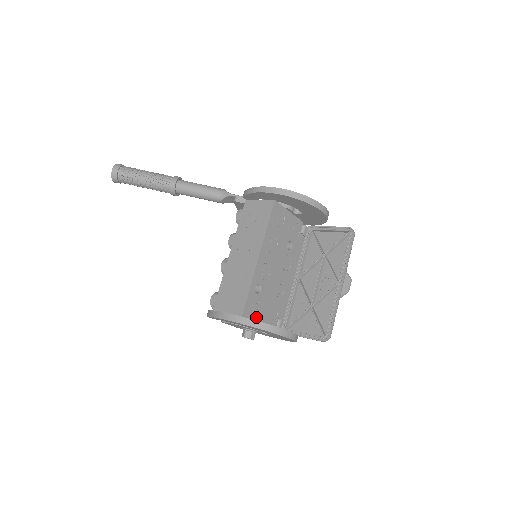
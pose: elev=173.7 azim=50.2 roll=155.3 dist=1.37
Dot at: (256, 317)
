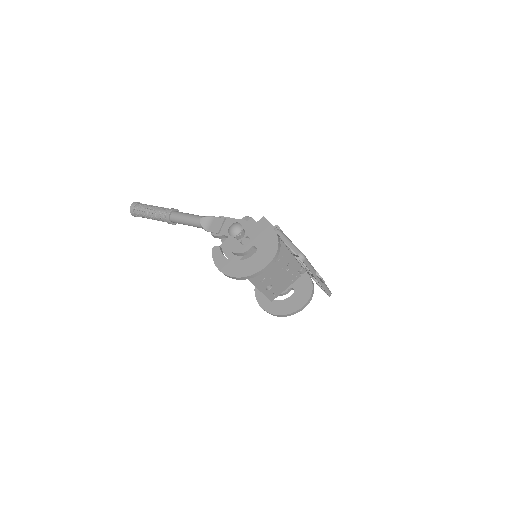
Dot at: (281, 290)
